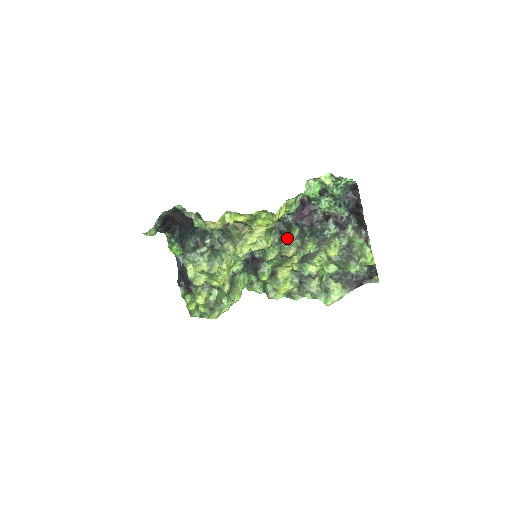
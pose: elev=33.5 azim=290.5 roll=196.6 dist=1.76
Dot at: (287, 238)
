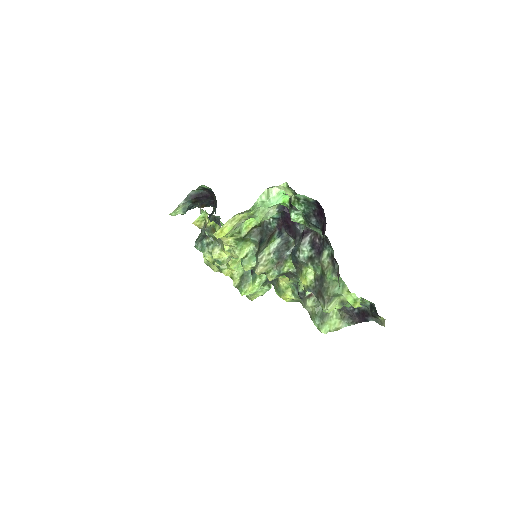
Dot at: (258, 252)
